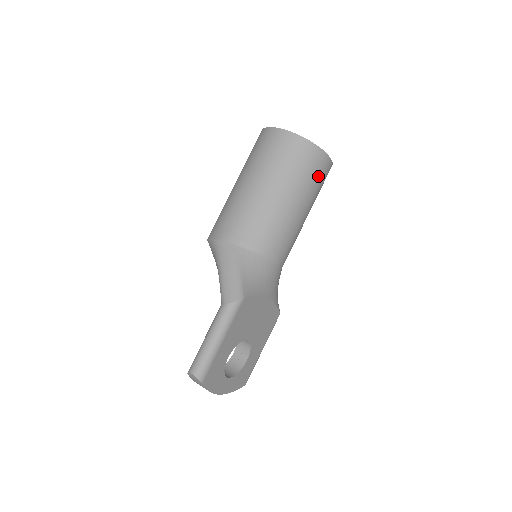
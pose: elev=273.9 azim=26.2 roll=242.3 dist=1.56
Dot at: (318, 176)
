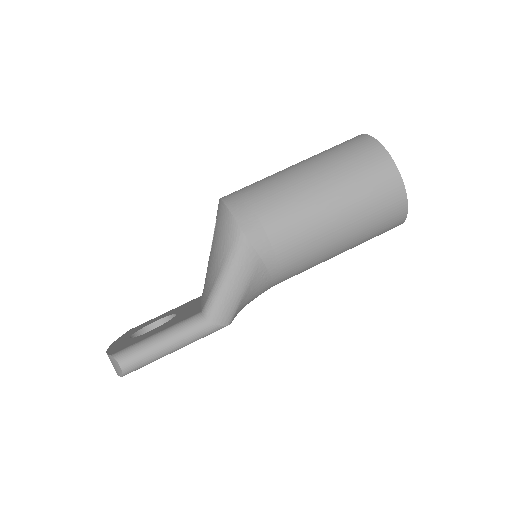
Dot at: occluded
